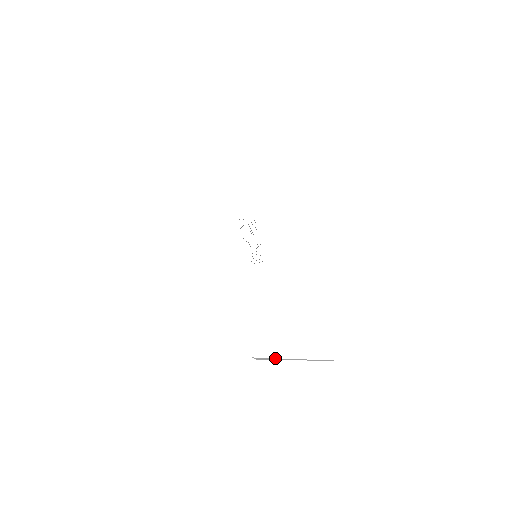
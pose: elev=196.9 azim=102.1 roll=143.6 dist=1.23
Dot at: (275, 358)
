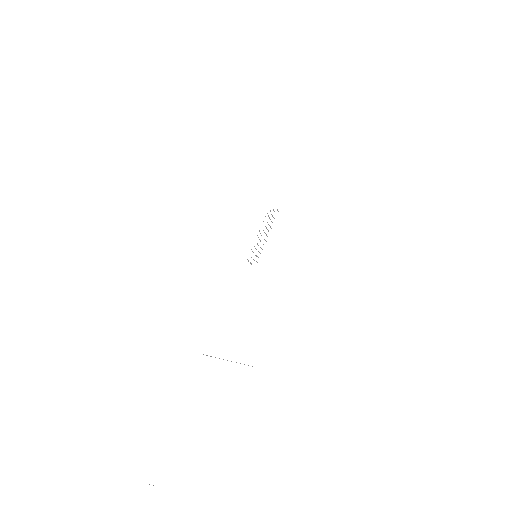
Dot at: occluded
